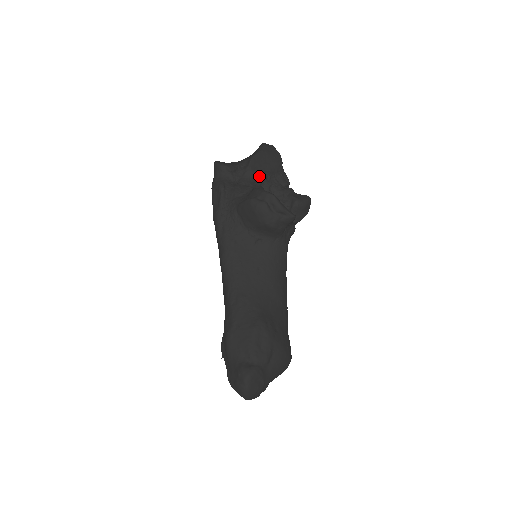
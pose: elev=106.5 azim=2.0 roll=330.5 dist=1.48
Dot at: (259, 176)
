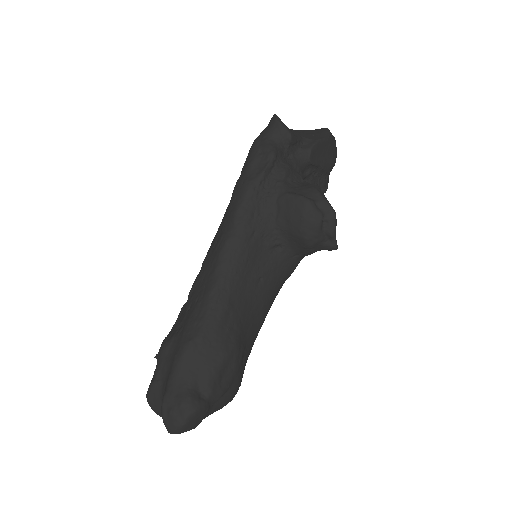
Dot at: (311, 167)
